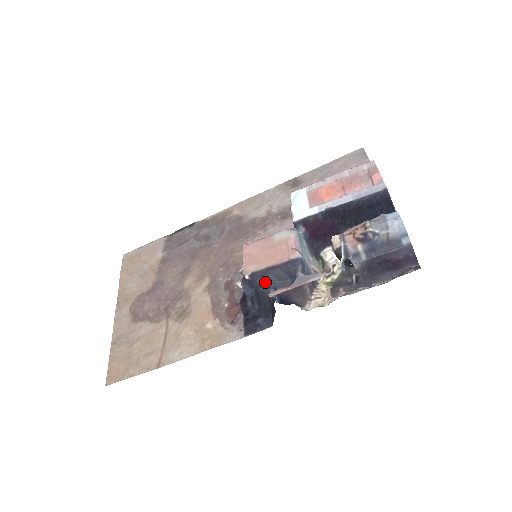
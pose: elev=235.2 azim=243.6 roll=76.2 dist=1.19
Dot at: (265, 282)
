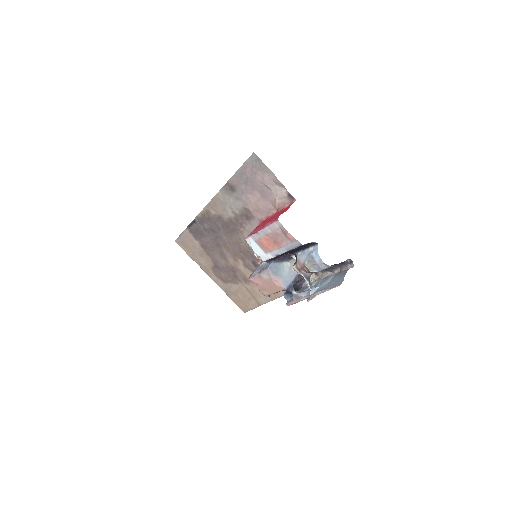
Dot at: occluded
